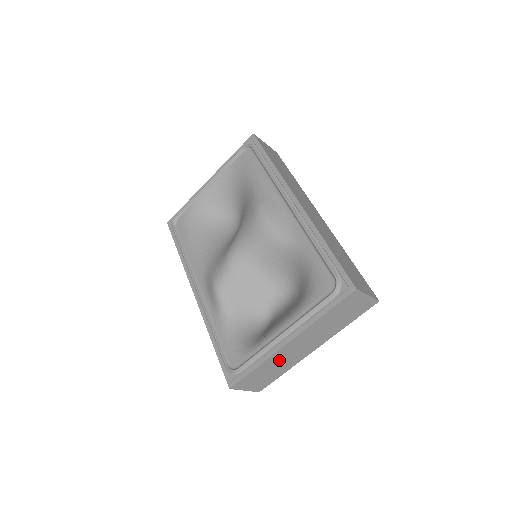
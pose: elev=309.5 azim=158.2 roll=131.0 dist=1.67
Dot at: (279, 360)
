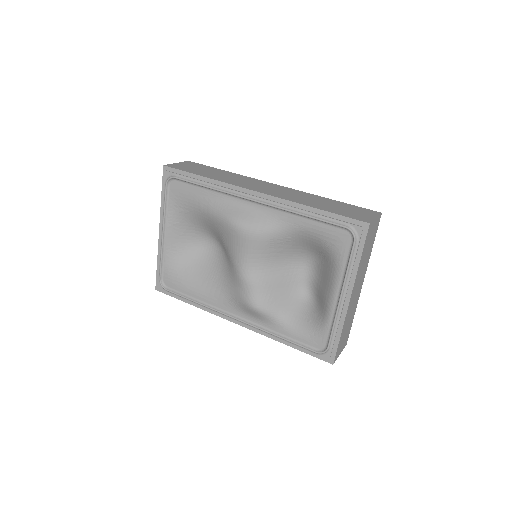
Dot at: (349, 315)
